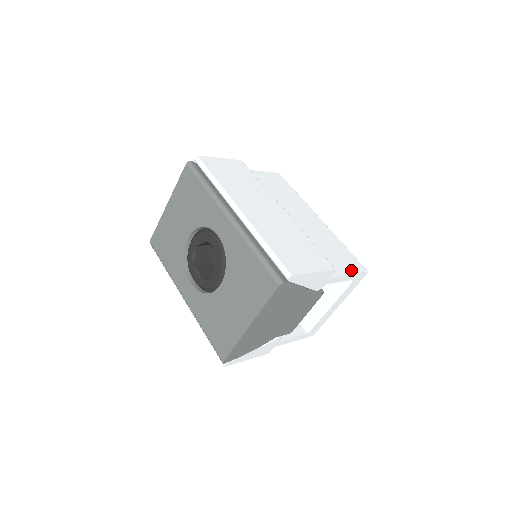
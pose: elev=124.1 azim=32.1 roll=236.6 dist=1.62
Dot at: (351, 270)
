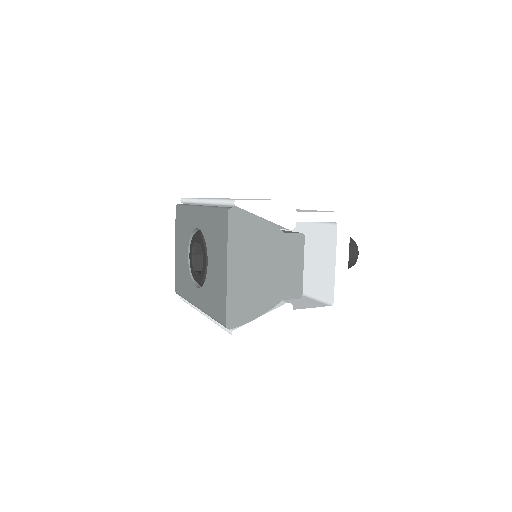
Dot at: (326, 212)
